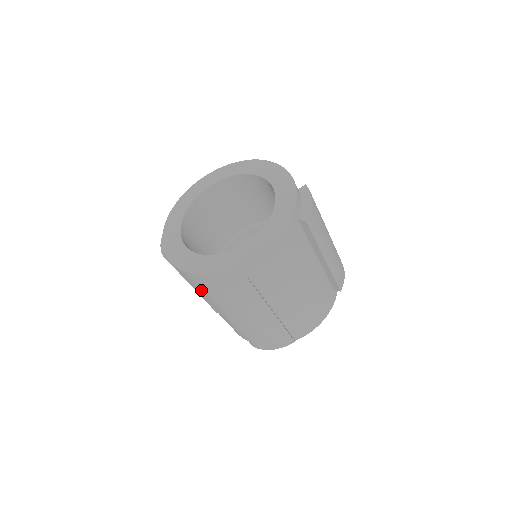
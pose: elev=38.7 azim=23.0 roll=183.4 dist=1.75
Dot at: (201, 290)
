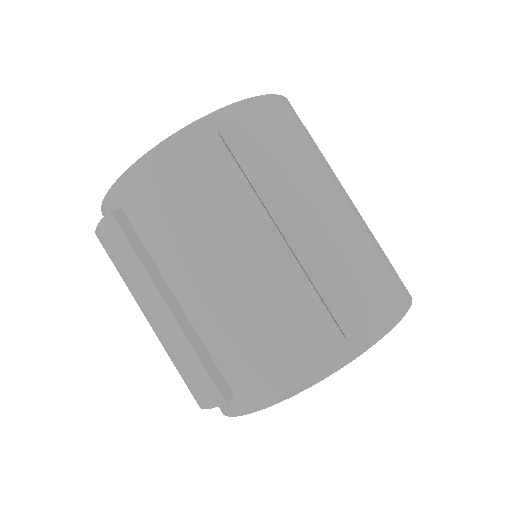
Dot at: (208, 189)
